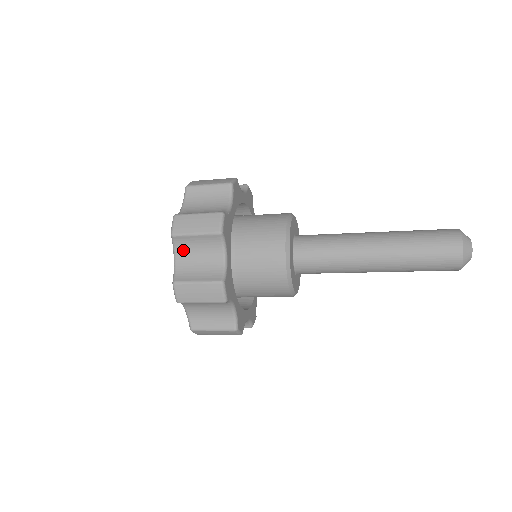
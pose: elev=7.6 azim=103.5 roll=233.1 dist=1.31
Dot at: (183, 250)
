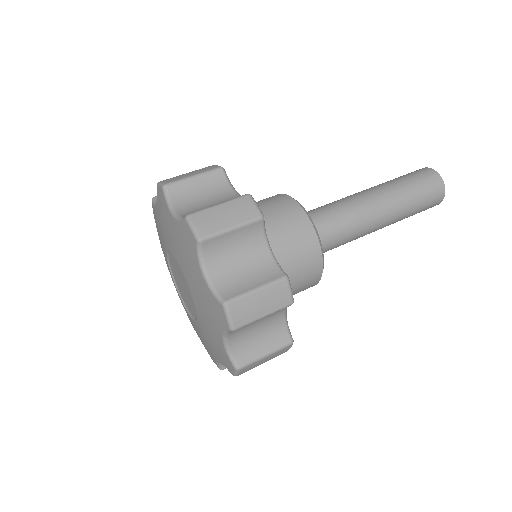
Dot at: occluded
